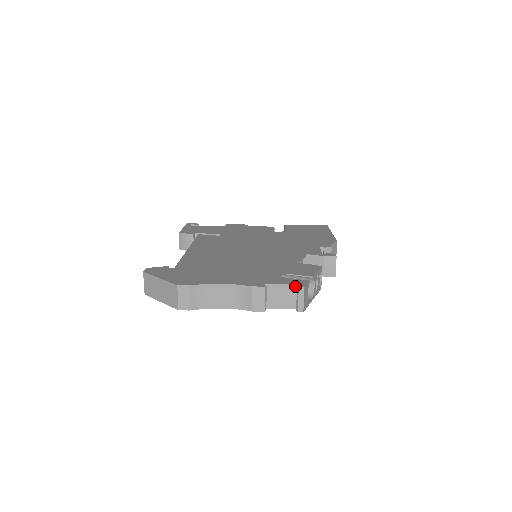
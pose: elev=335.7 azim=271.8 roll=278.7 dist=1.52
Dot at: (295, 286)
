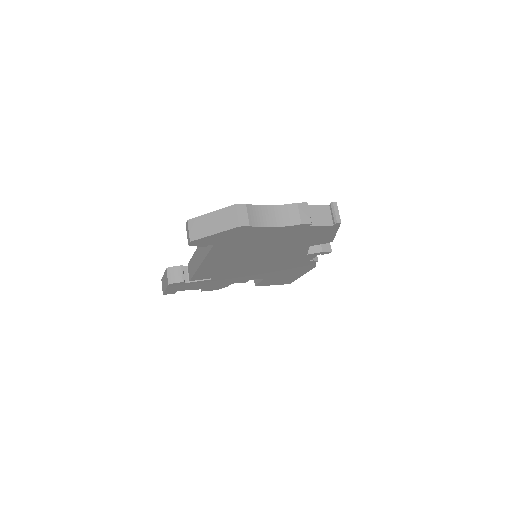
Dot at: (327, 206)
